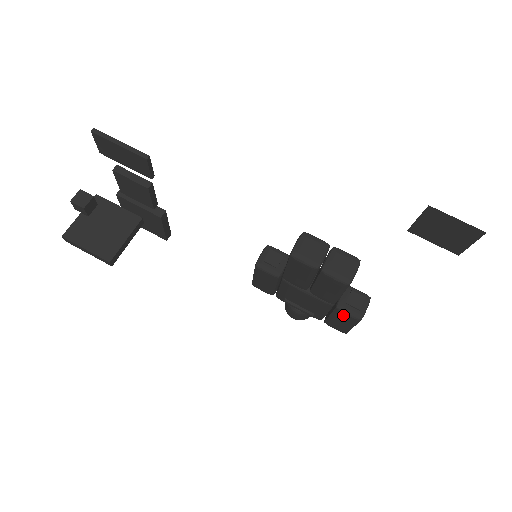
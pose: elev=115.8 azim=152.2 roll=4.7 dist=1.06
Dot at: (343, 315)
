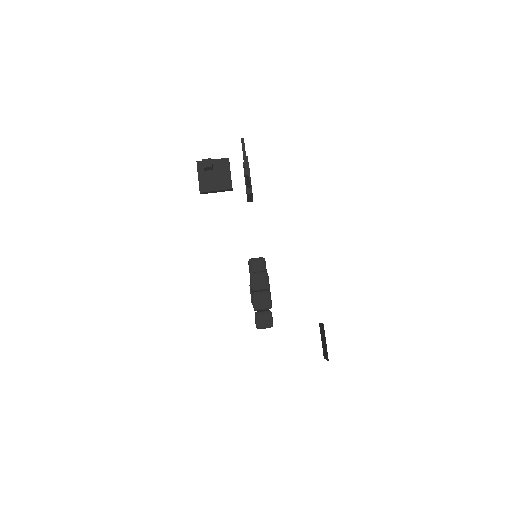
Dot at: (255, 319)
